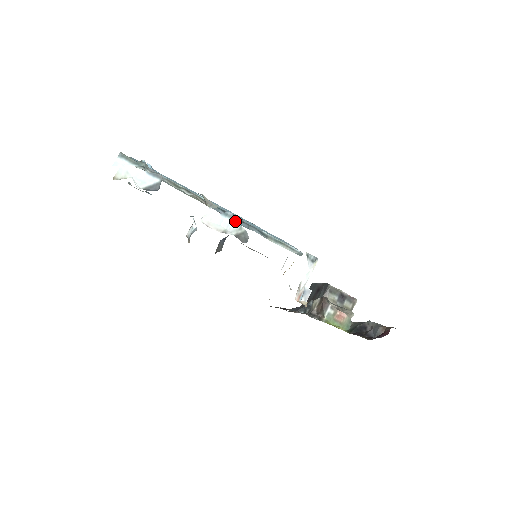
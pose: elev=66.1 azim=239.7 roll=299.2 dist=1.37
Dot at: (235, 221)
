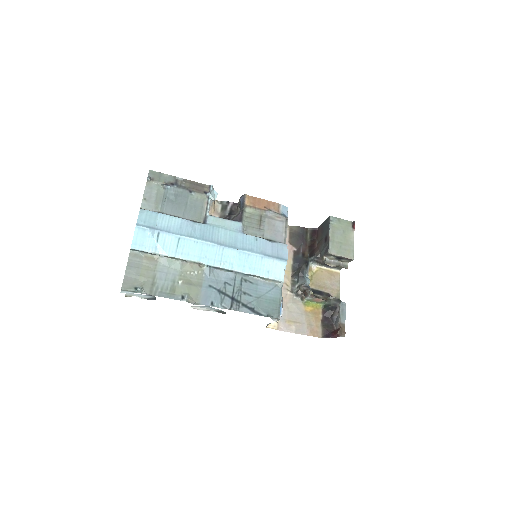
Dot at: (214, 308)
